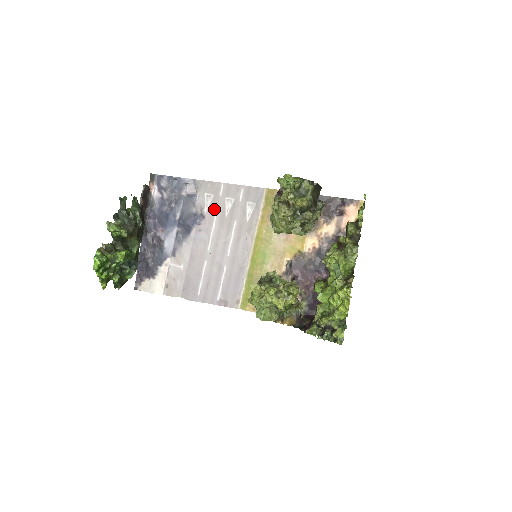
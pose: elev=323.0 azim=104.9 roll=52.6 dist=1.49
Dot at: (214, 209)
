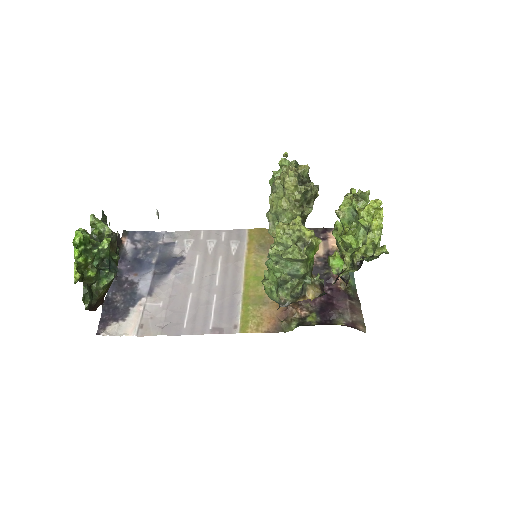
Dot at: (196, 250)
